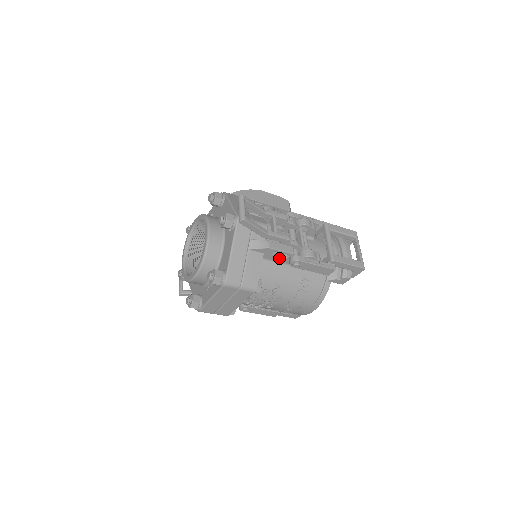
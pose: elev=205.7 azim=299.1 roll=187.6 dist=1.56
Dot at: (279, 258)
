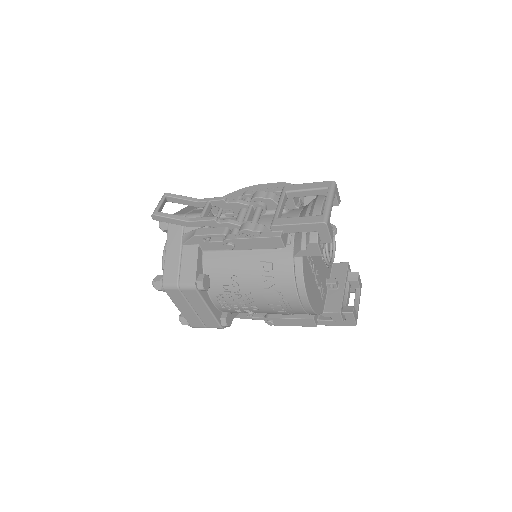
Dot at: (219, 245)
